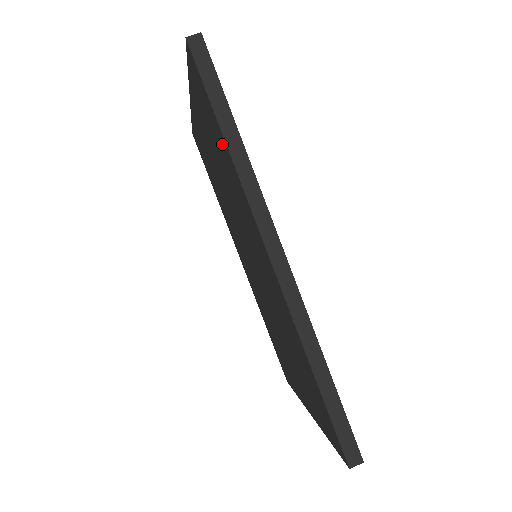
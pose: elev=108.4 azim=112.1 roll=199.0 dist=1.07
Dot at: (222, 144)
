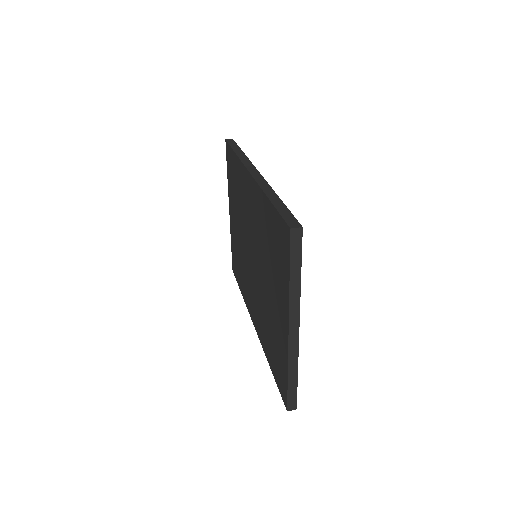
Dot at: (235, 165)
